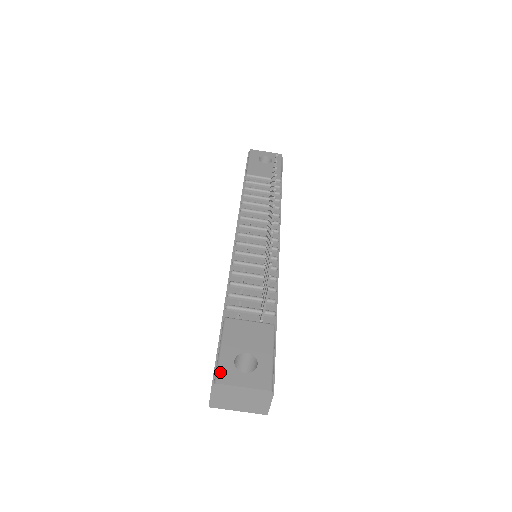
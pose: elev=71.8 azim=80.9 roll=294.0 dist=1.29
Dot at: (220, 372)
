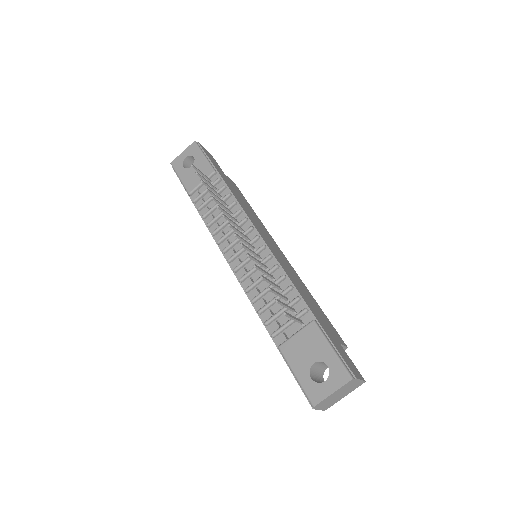
Dot at: (309, 396)
